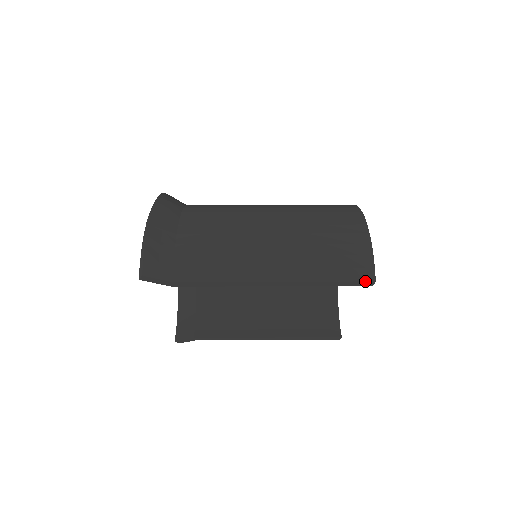
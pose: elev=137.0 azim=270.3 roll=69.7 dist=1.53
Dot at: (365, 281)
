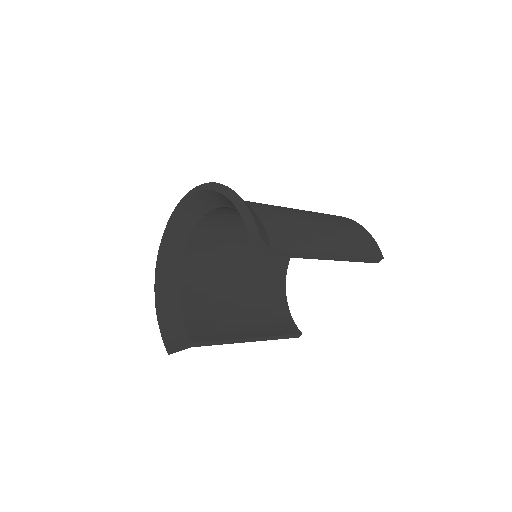
Dot at: (379, 257)
